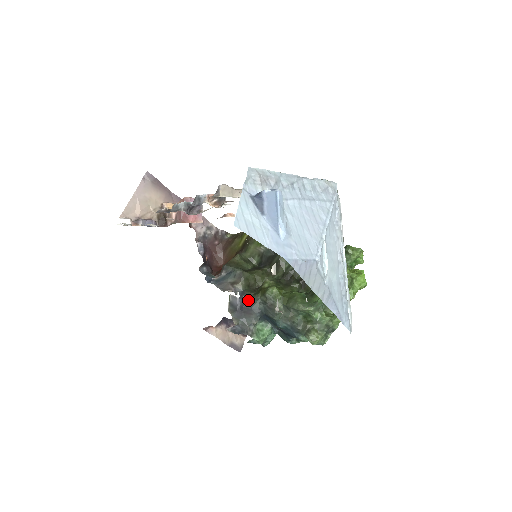
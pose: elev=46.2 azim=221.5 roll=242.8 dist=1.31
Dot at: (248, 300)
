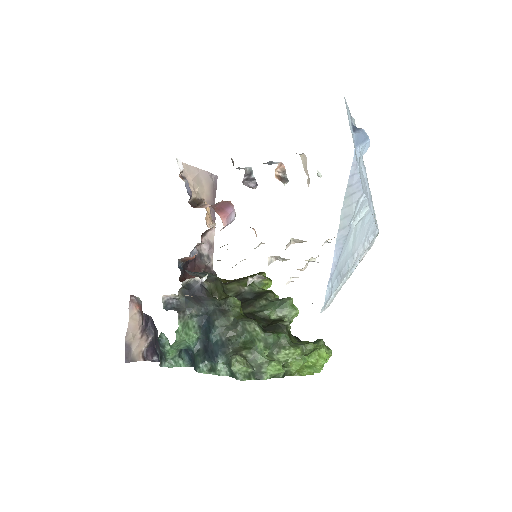
Dot at: (205, 295)
